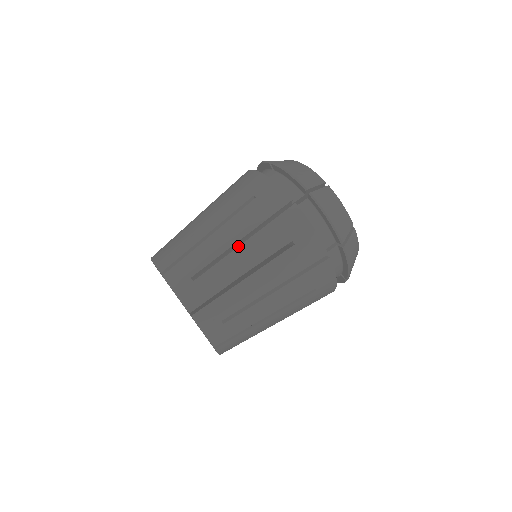
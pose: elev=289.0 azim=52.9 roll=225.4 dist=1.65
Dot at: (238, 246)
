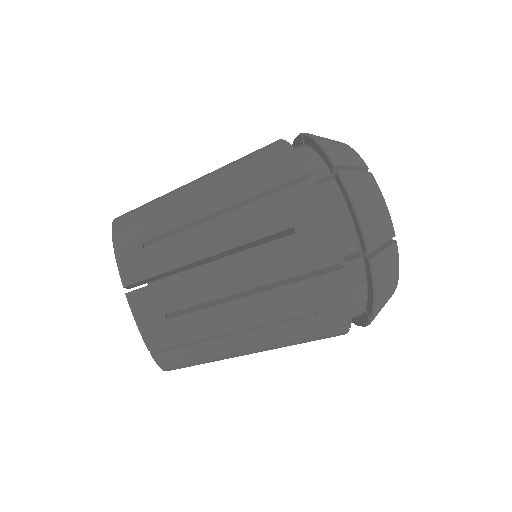
Dot at: (244, 296)
